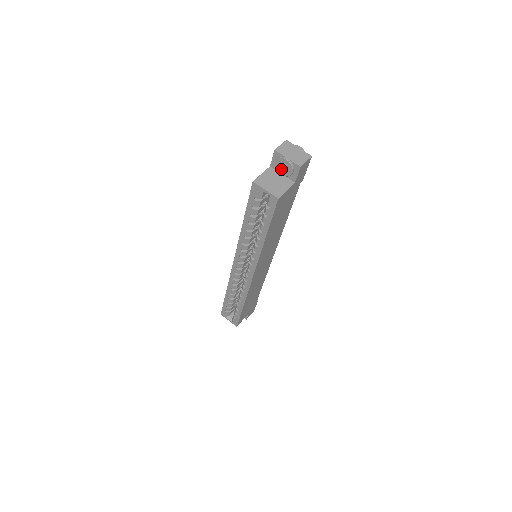
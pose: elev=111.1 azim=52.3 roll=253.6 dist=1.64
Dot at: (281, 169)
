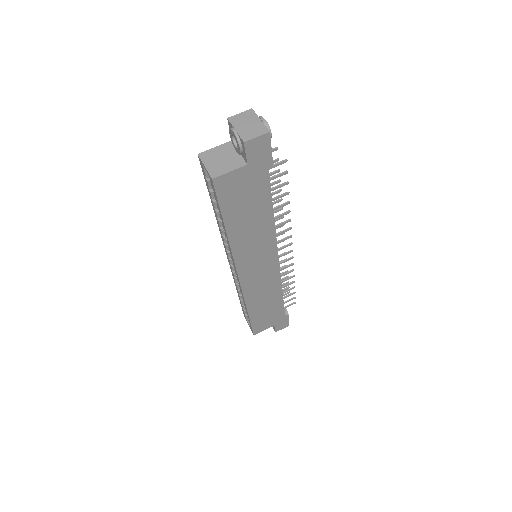
Dot at: (235, 144)
